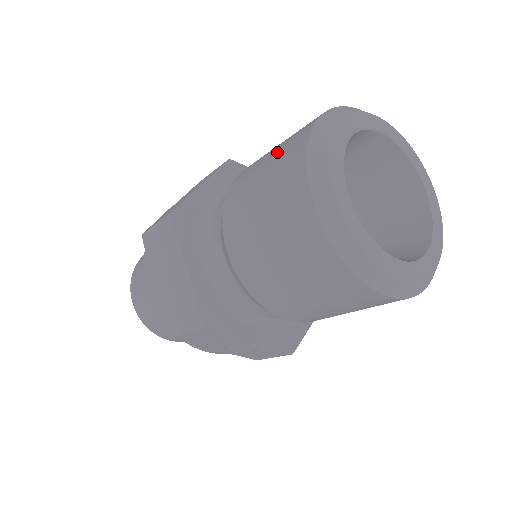
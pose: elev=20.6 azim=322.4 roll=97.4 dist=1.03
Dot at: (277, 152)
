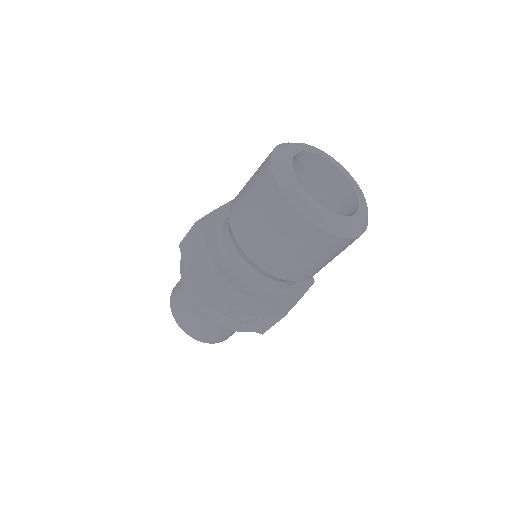
Dot at: (258, 168)
